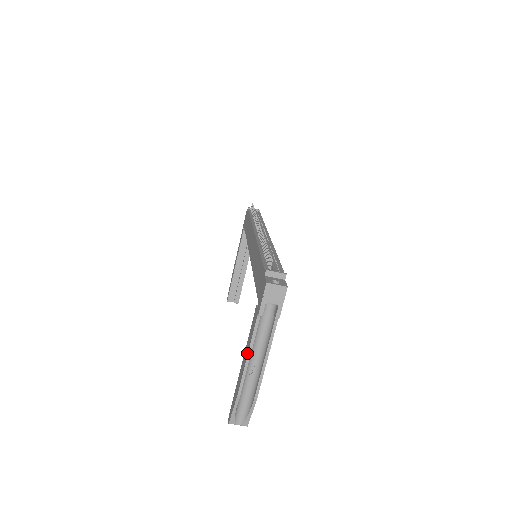
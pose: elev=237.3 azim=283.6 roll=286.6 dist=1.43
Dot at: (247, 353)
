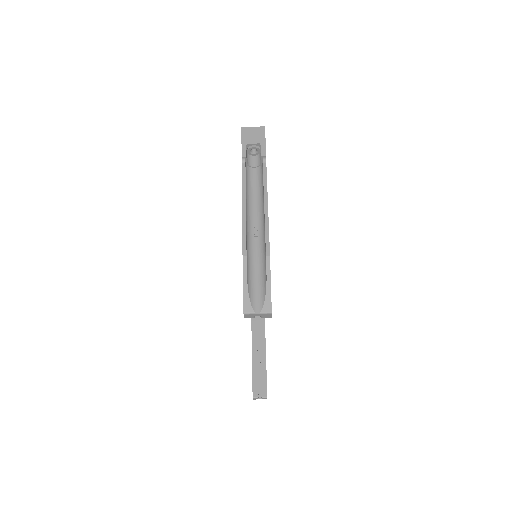
Dot at: (242, 205)
